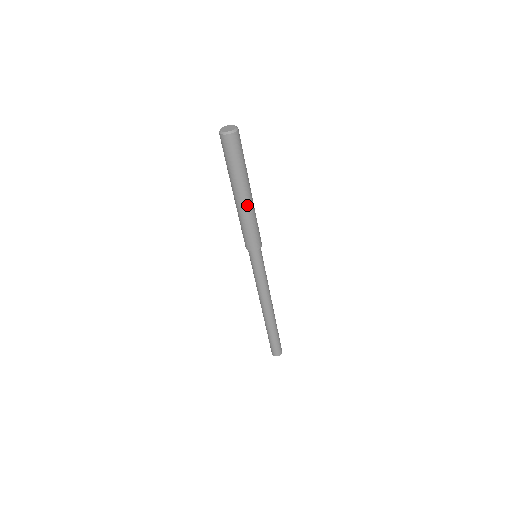
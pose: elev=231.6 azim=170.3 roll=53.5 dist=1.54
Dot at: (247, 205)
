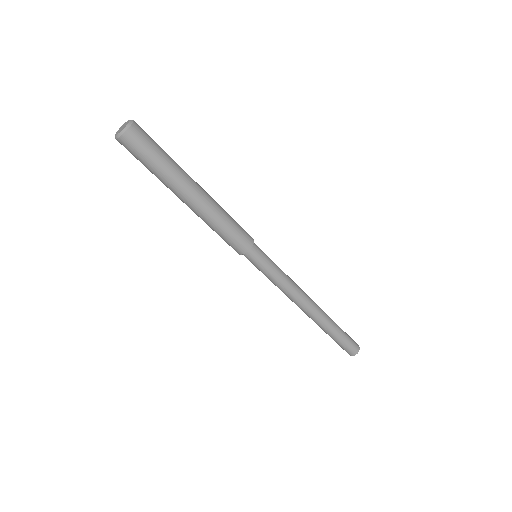
Dot at: (200, 207)
